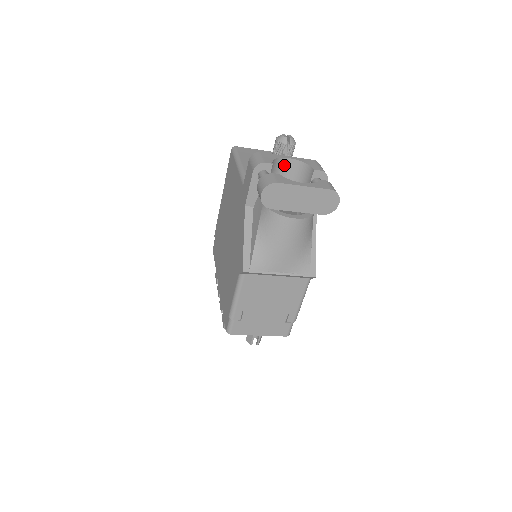
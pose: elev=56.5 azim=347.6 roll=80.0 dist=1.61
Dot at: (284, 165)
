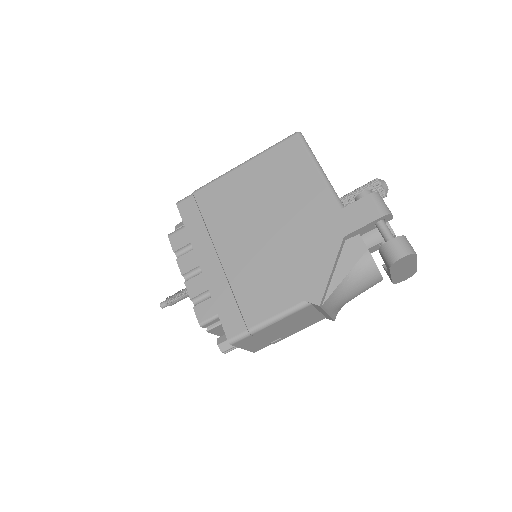
Dot at: occluded
